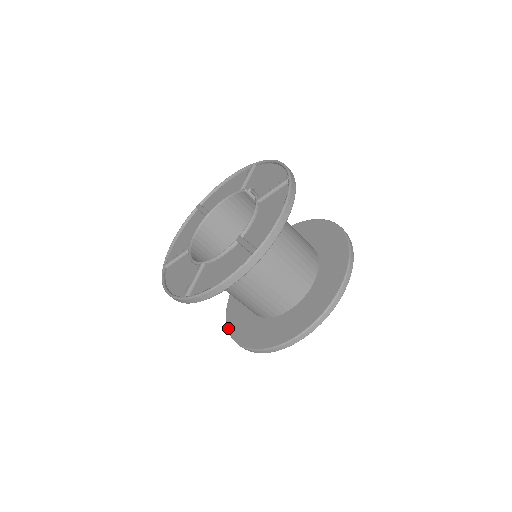
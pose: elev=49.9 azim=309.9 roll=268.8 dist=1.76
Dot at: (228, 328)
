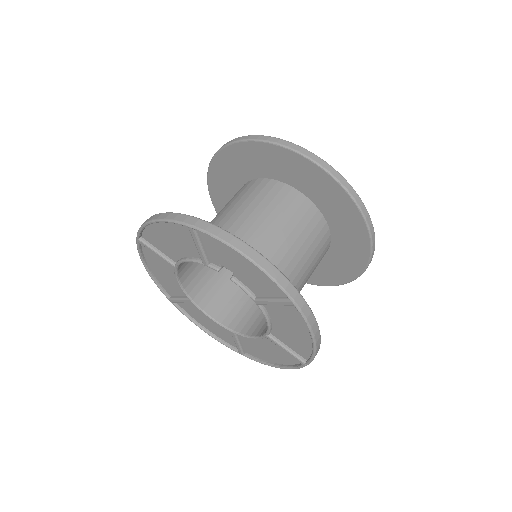
Dot at: occluded
